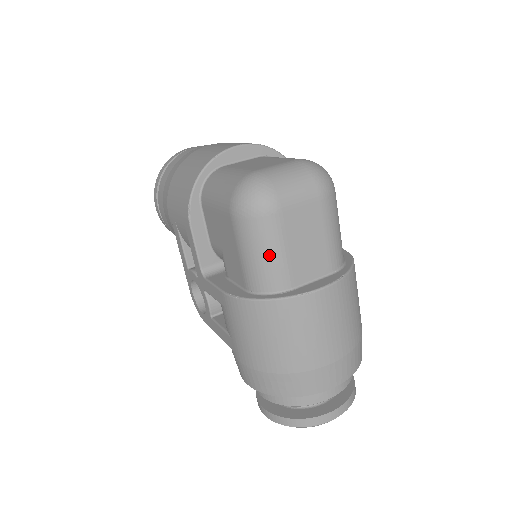
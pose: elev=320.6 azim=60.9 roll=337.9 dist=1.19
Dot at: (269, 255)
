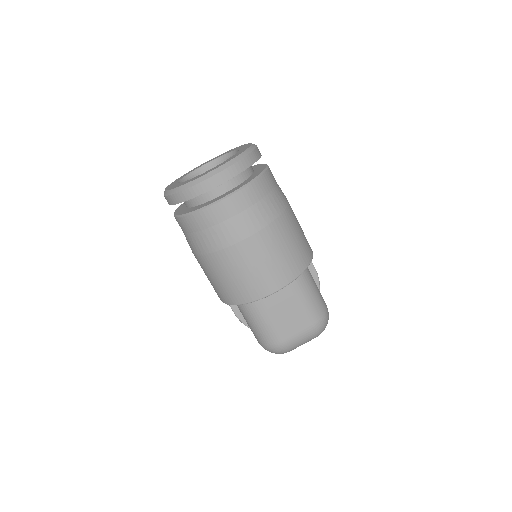
Dot at: occluded
